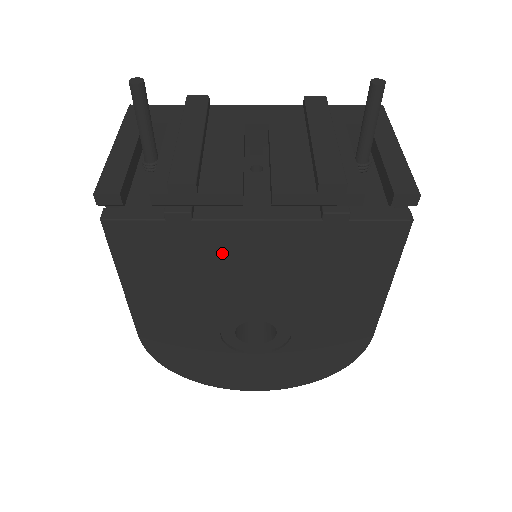
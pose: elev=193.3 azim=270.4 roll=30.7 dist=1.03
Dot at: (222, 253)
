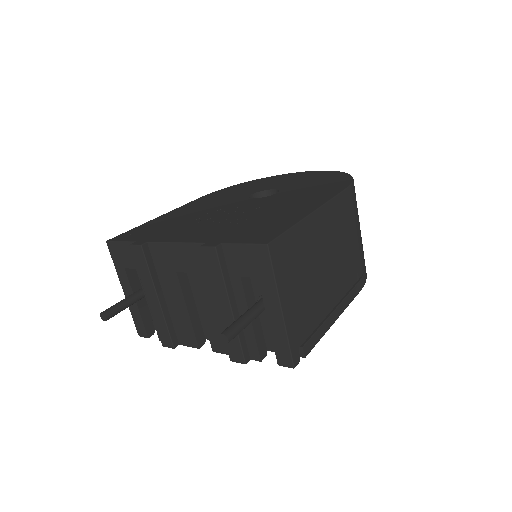
Dot at: occluded
